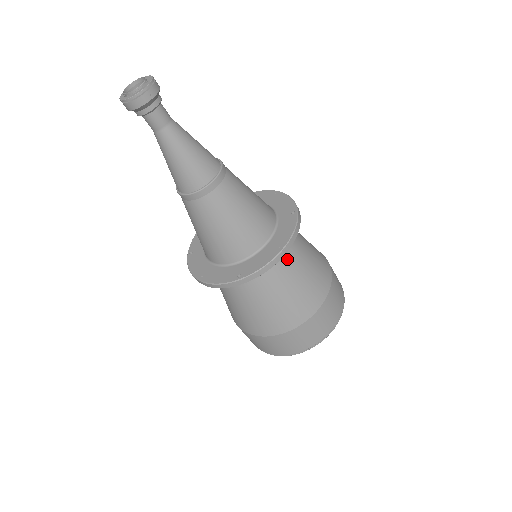
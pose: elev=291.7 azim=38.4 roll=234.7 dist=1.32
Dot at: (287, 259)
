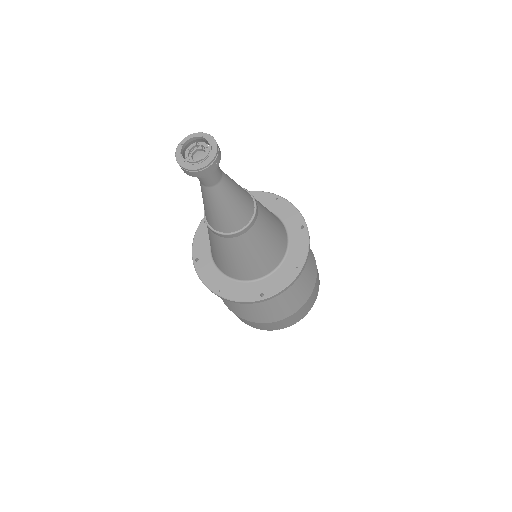
Dot at: occluded
